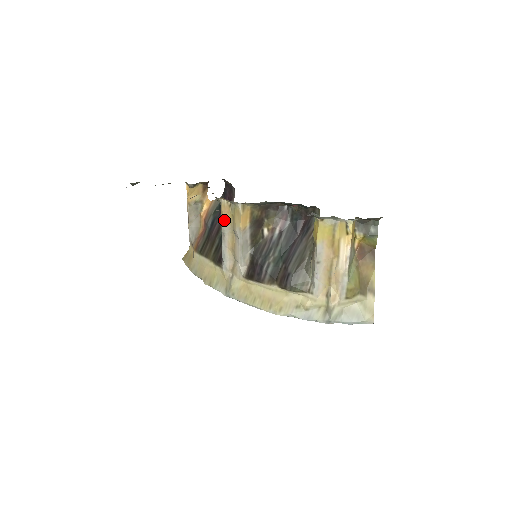
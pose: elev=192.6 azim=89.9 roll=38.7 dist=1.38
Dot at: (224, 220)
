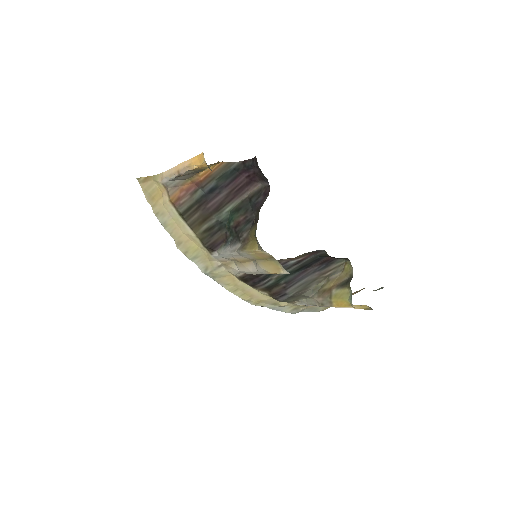
Dot at: (252, 255)
